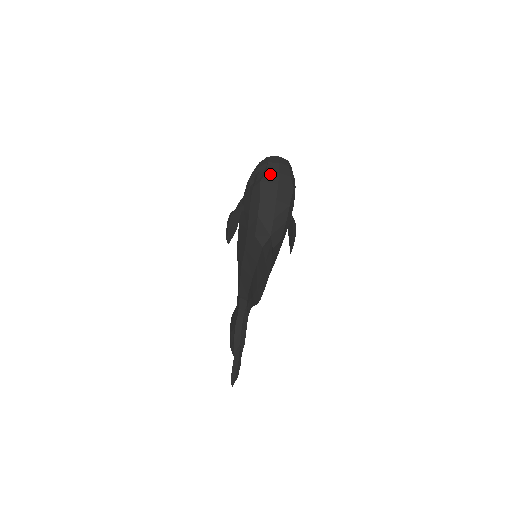
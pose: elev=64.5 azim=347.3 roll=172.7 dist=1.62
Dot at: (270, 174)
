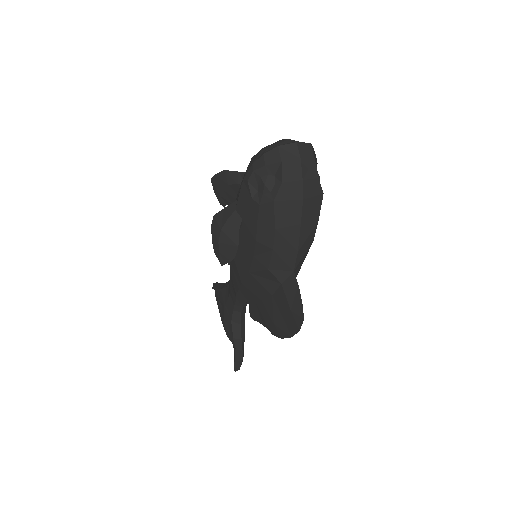
Dot at: (288, 185)
